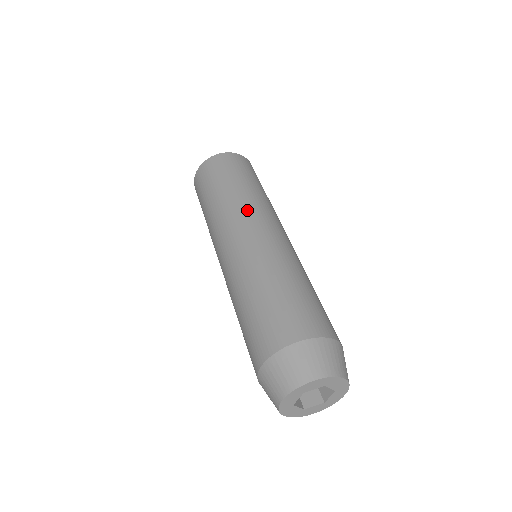
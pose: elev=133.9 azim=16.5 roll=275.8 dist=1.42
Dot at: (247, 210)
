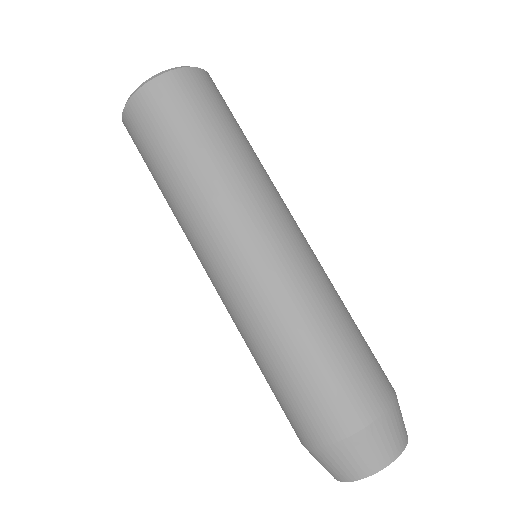
Dot at: (252, 202)
